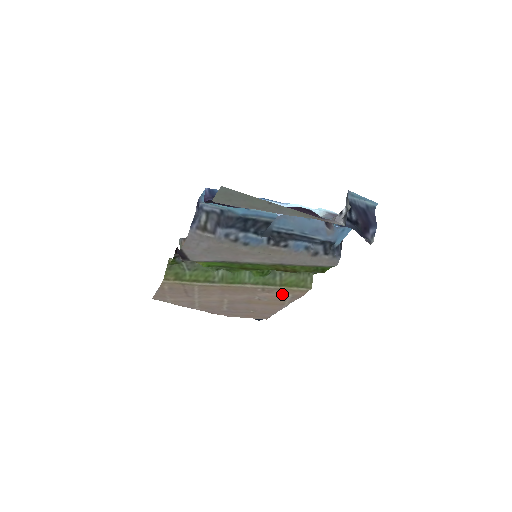
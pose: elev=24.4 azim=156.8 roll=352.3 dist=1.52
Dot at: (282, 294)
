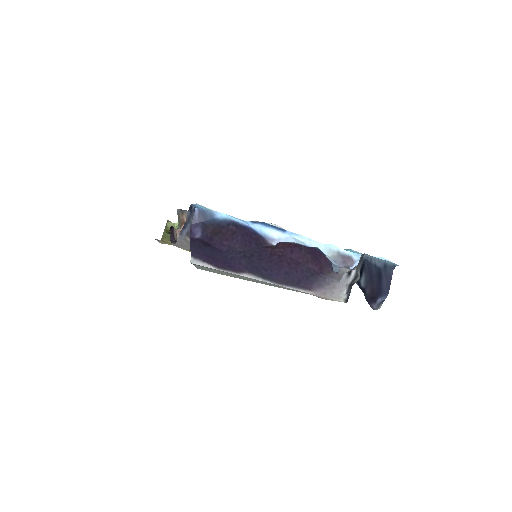
Dot at: occluded
